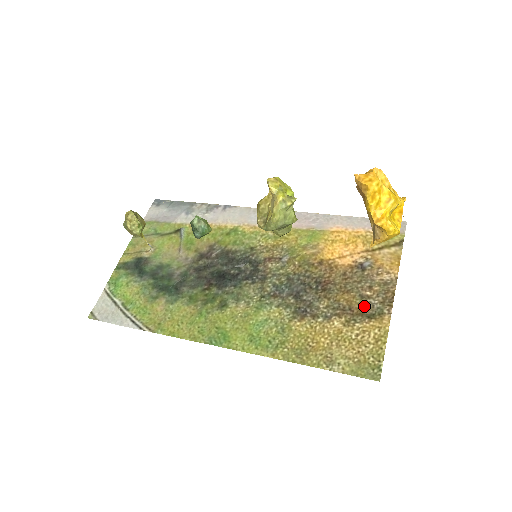
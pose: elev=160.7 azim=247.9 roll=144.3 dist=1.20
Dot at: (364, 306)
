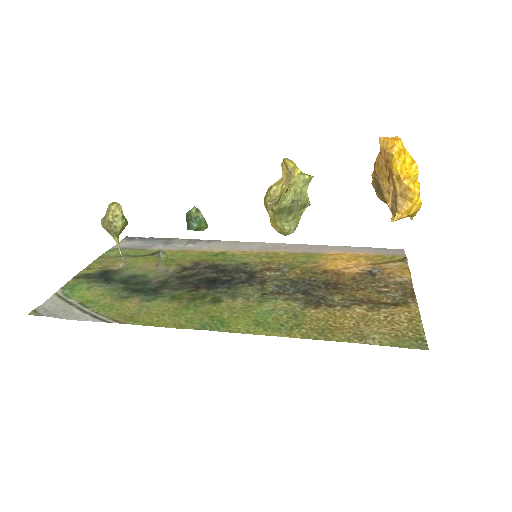
Dot at: (384, 298)
